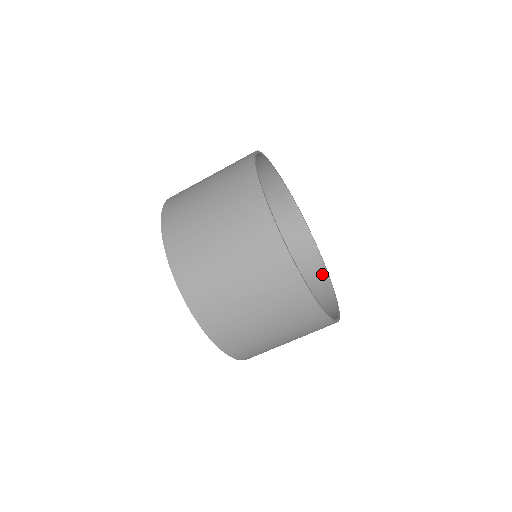
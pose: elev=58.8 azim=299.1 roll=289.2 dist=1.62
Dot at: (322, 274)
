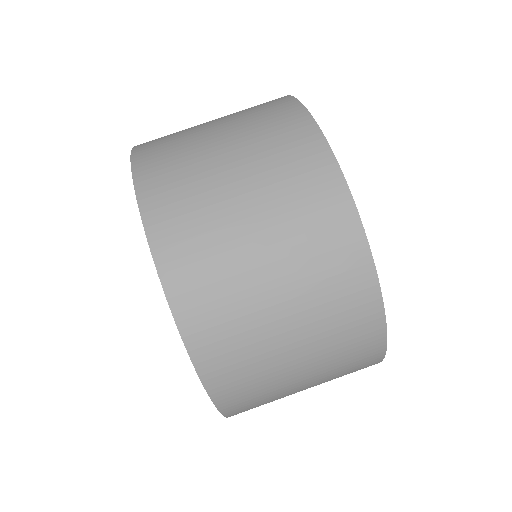
Dot at: occluded
